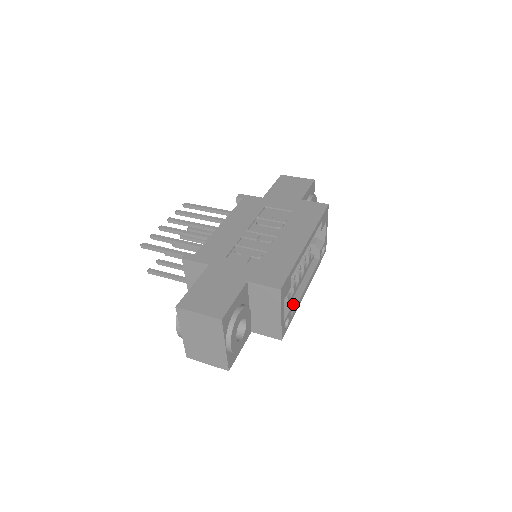
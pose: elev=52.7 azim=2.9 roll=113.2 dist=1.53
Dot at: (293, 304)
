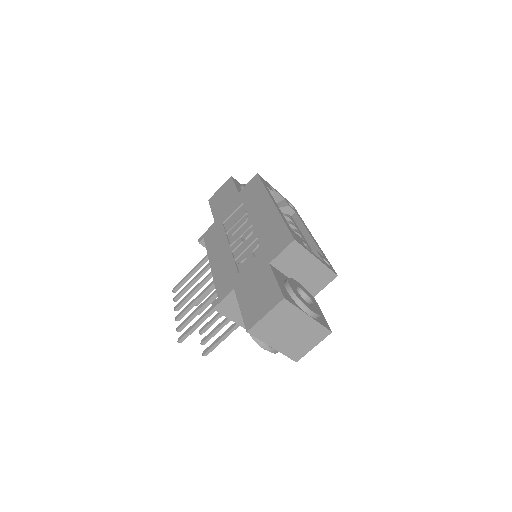
Dot at: (315, 250)
